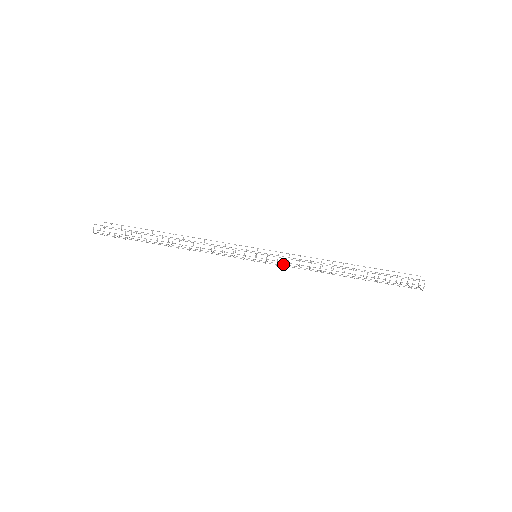
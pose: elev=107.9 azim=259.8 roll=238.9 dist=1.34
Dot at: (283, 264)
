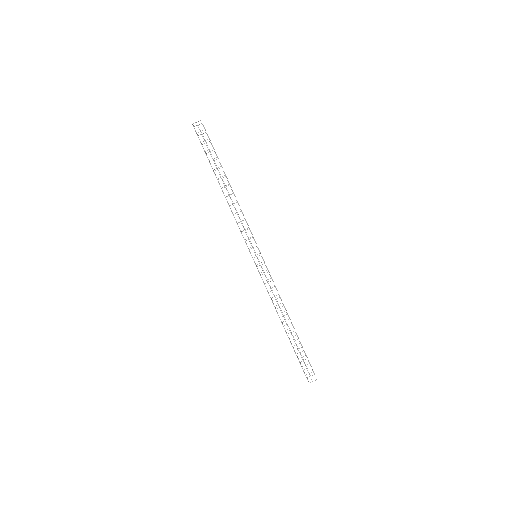
Dot at: occluded
